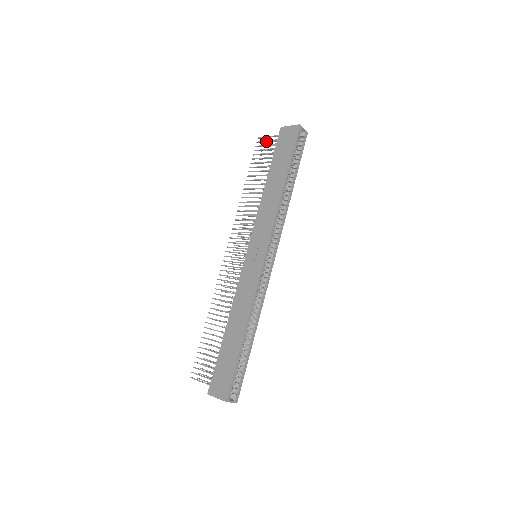
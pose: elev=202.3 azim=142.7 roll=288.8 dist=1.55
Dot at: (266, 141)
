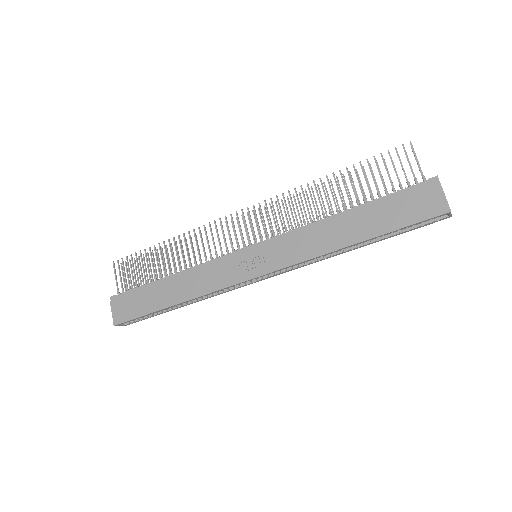
Dot at: (409, 162)
